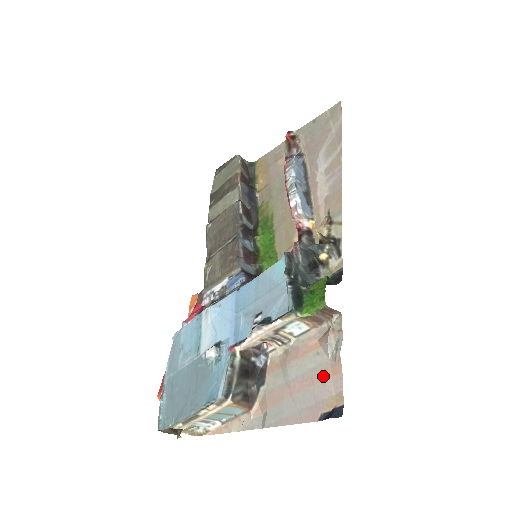
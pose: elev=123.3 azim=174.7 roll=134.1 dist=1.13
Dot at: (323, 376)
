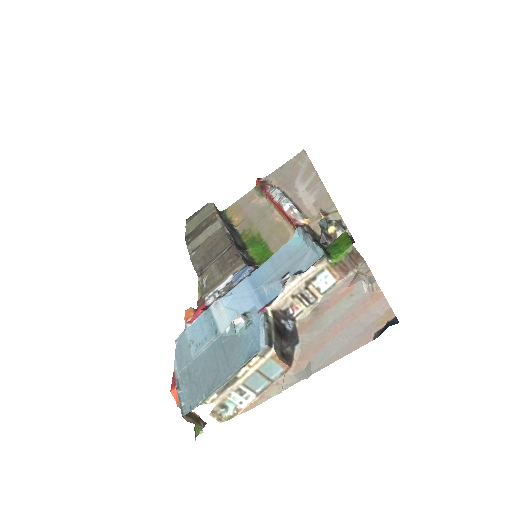
Dot at: (364, 307)
